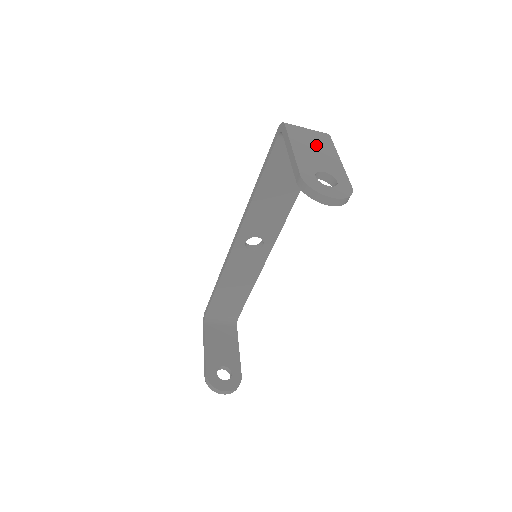
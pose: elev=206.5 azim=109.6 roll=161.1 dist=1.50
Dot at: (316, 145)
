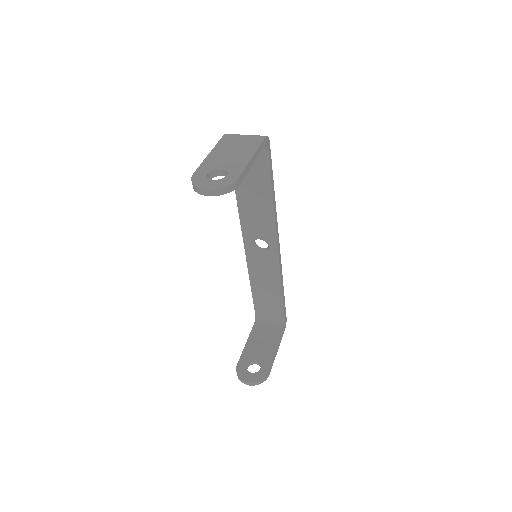
Dot at: (238, 147)
